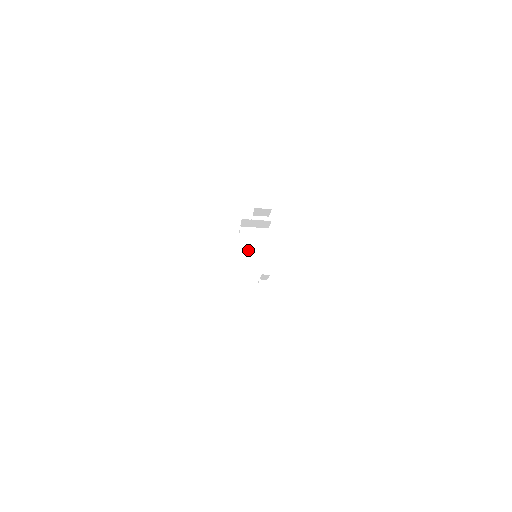
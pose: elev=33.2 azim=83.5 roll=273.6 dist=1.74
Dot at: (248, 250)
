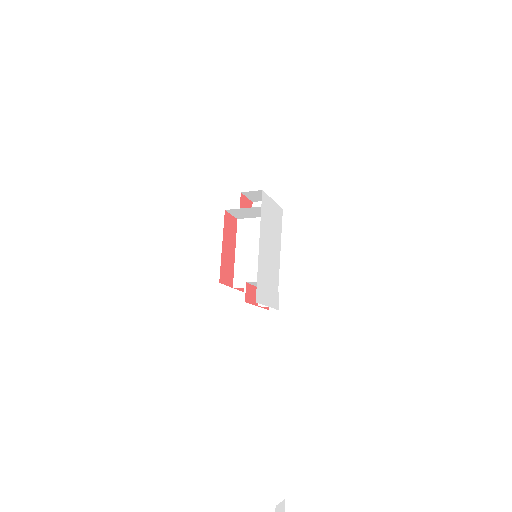
Dot at: (246, 249)
